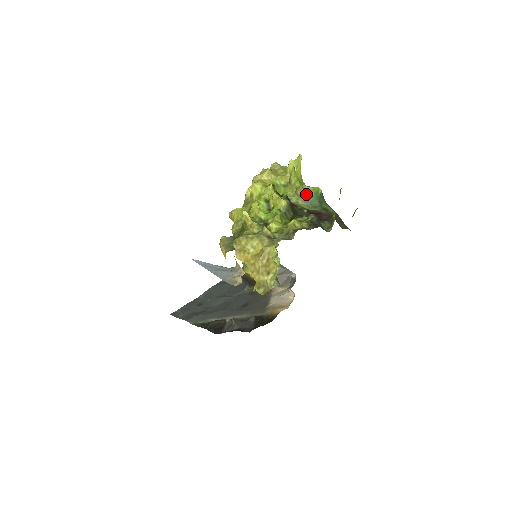
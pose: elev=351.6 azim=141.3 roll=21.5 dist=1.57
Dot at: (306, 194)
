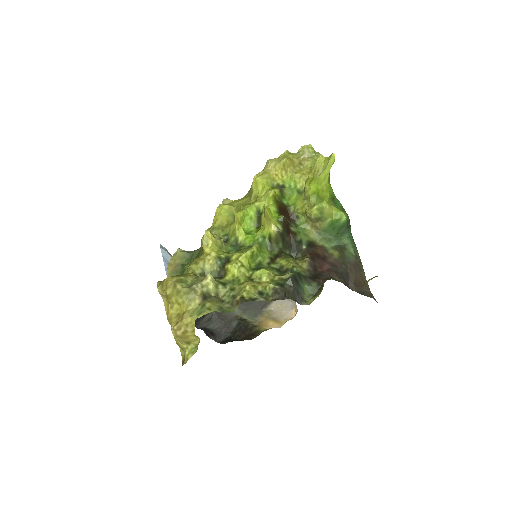
Dot at: (319, 219)
